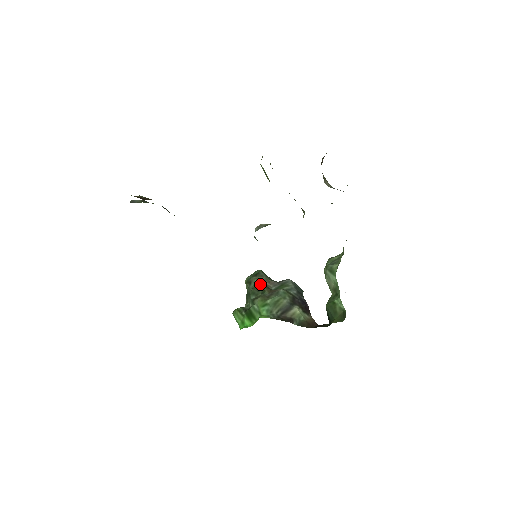
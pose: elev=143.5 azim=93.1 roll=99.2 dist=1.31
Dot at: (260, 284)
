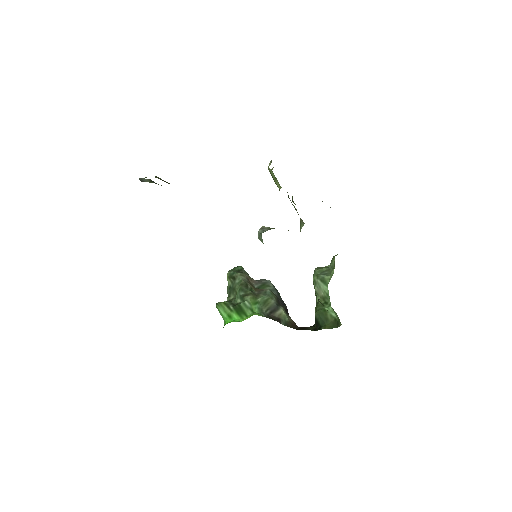
Dot at: (247, 281)
